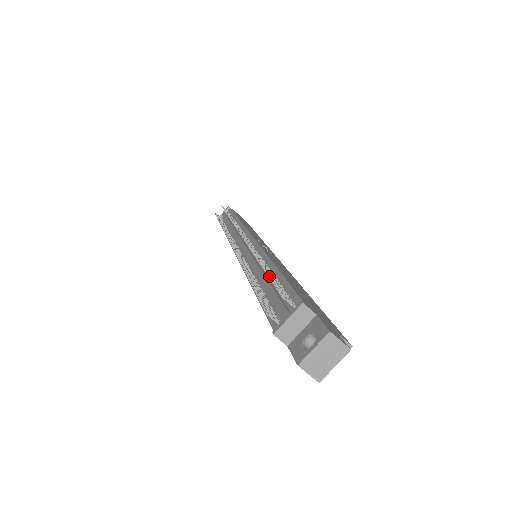
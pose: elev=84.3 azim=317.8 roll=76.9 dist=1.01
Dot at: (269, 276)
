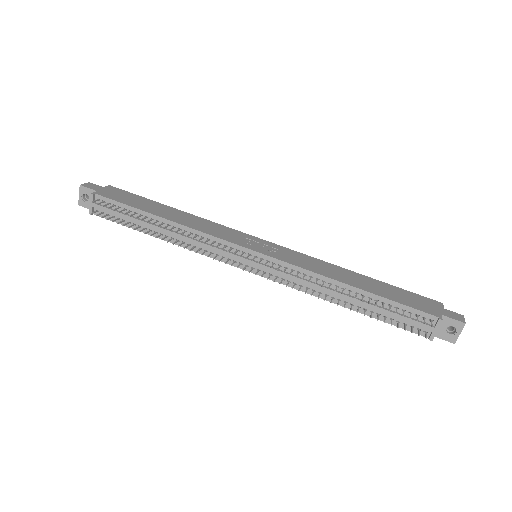
Dot at: occluded
